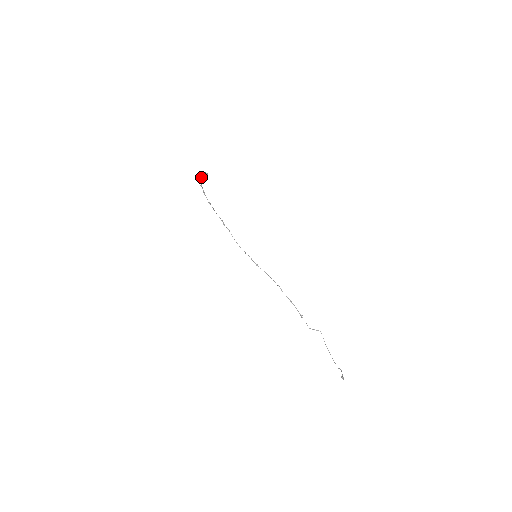
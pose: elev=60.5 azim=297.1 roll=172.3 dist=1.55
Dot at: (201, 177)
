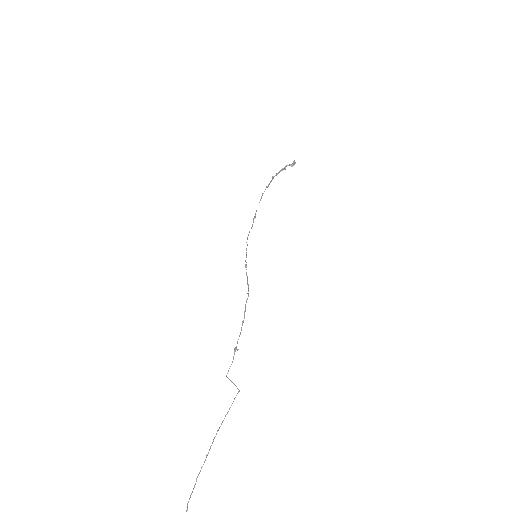
Dot at: (284, 167)
